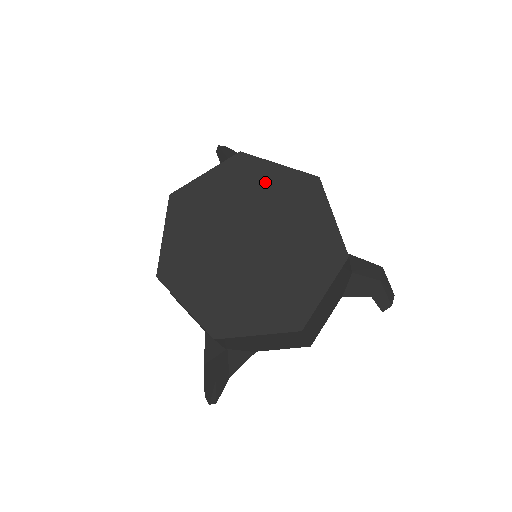
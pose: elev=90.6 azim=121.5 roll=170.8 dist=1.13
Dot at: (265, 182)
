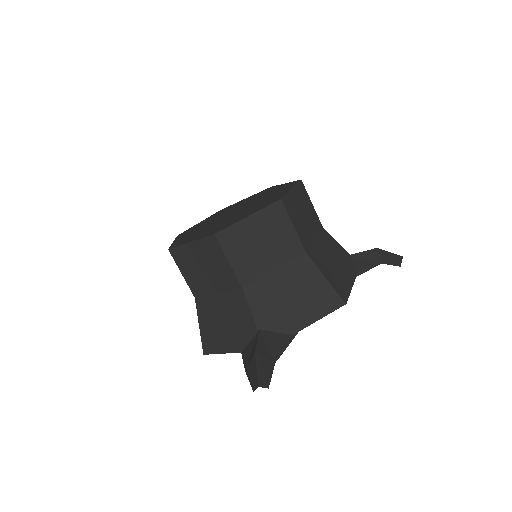
Dot at: (238, 204)
